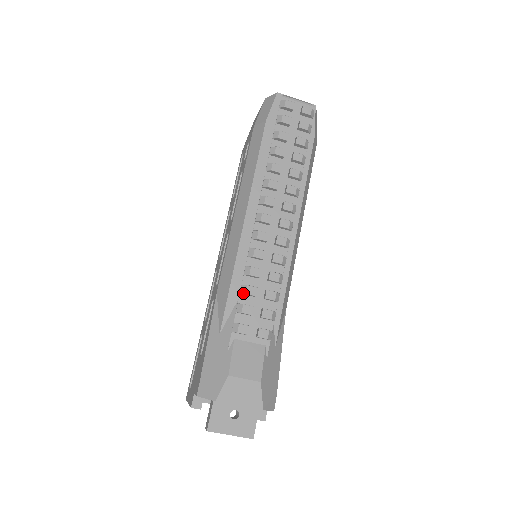
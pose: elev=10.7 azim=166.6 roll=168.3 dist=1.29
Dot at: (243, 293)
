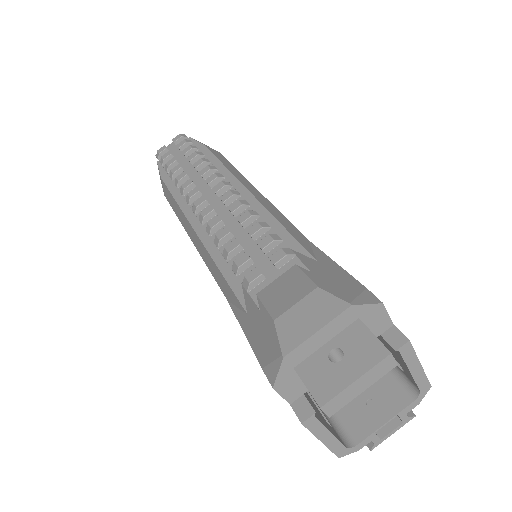
Dot at: (227, 256)
